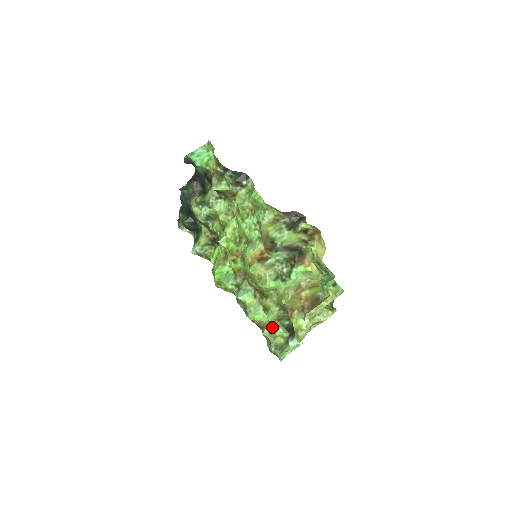
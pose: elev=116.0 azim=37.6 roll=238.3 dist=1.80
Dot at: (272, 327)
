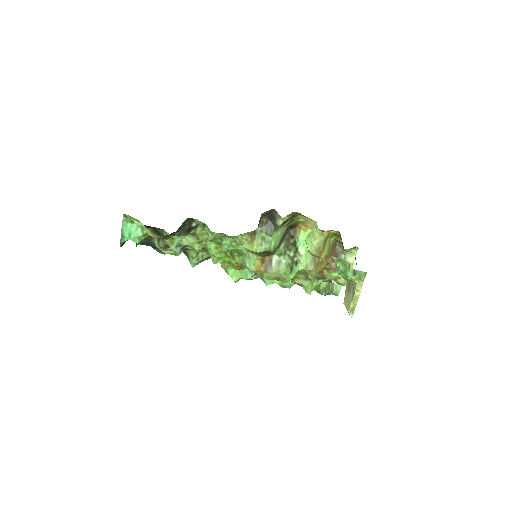
Dot at: occluded
